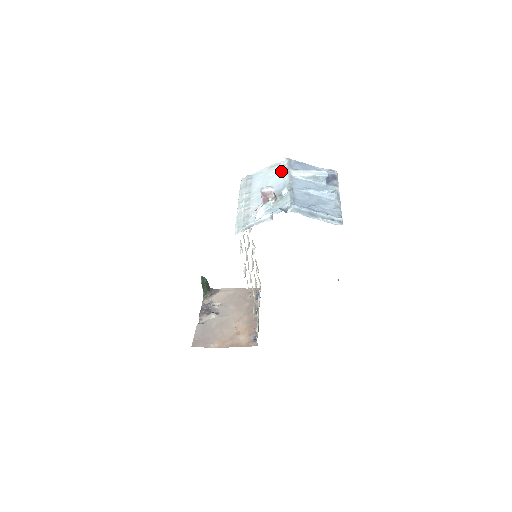
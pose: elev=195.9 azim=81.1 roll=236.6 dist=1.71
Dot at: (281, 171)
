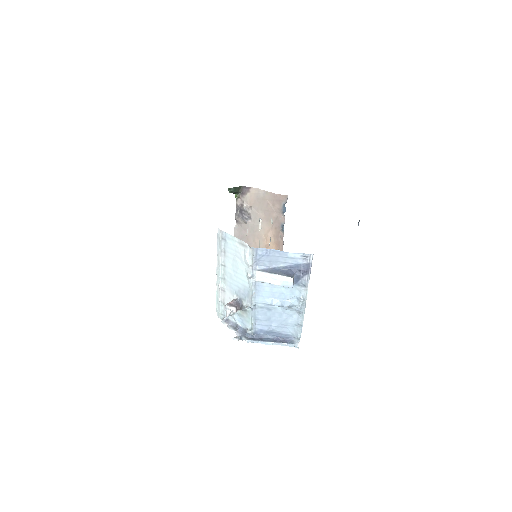
Dot at: (247, 266)
